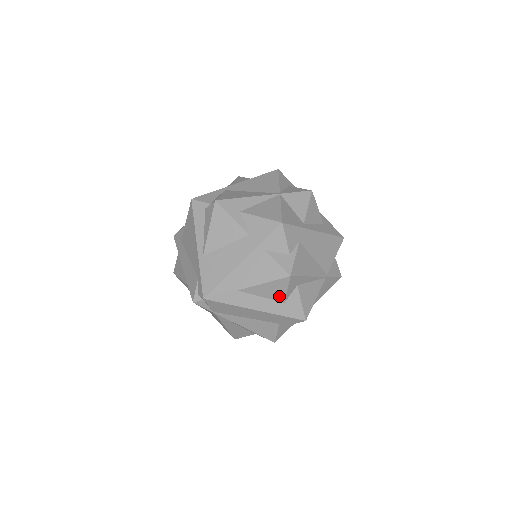
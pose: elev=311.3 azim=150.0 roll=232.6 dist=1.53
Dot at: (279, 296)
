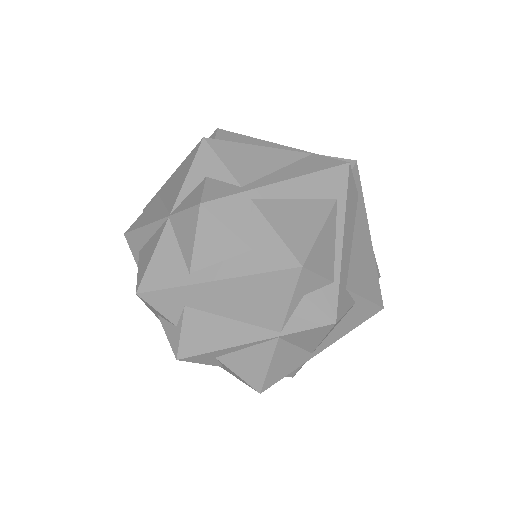
Dot at: occluded
